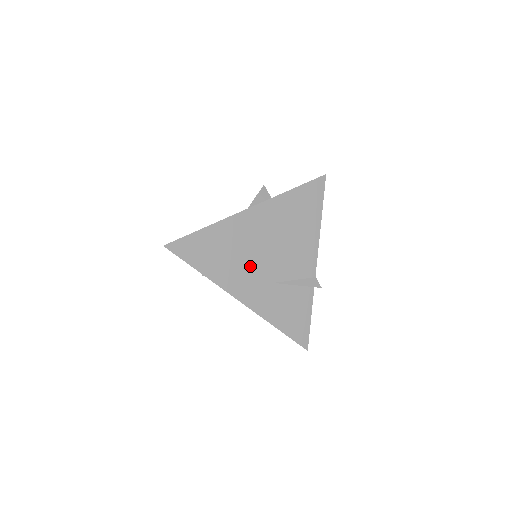
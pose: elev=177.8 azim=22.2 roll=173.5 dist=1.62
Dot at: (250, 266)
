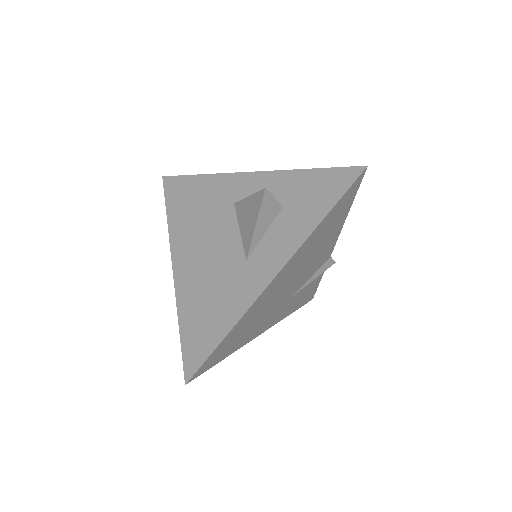
Dot at: (272, 309)
